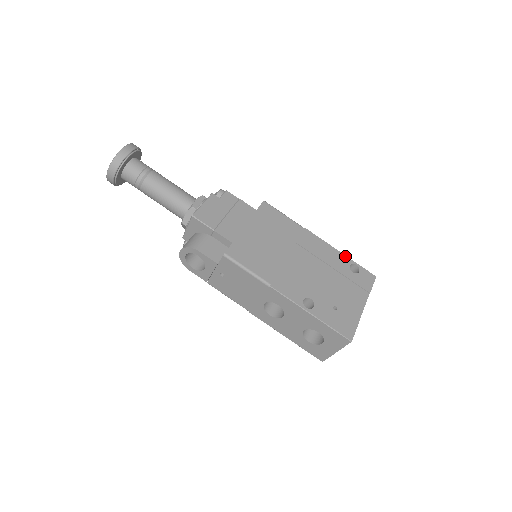
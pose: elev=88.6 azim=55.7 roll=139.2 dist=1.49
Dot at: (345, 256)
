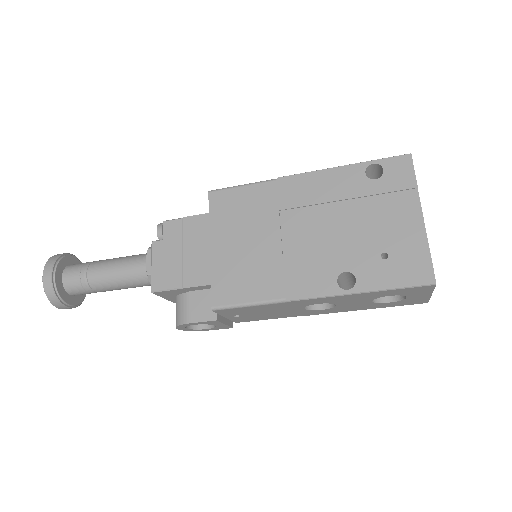
Dot at: (351, 166)
